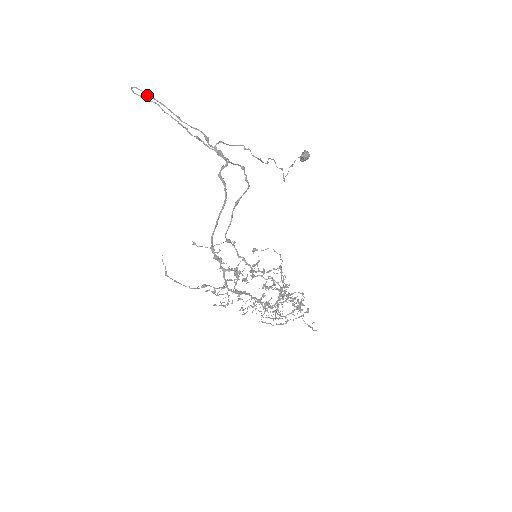
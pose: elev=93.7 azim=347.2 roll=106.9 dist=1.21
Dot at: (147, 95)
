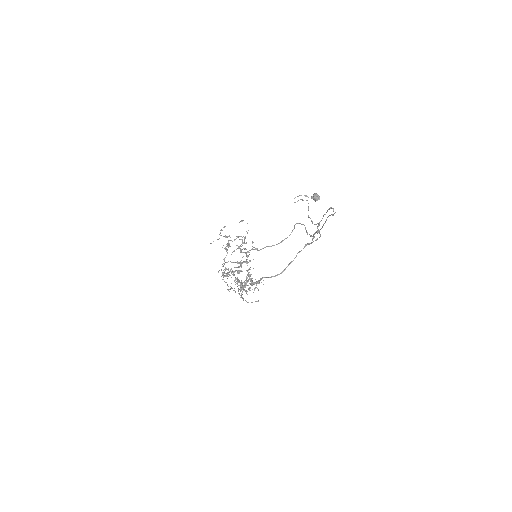
Dot at: (333, 215)
